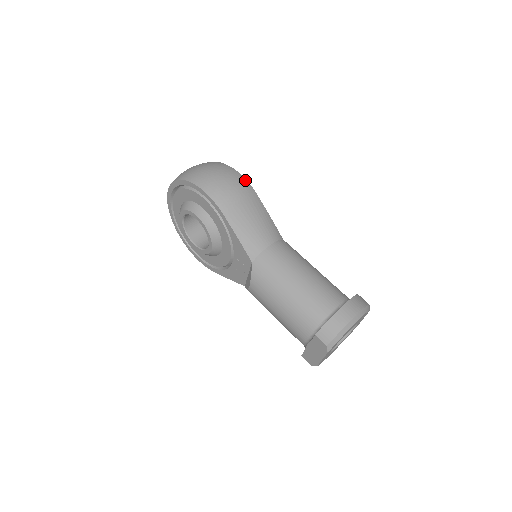
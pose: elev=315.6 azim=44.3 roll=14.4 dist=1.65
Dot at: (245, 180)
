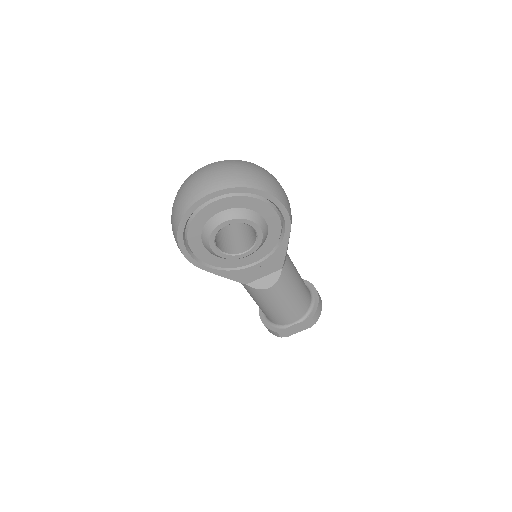
Dot at: occluded
